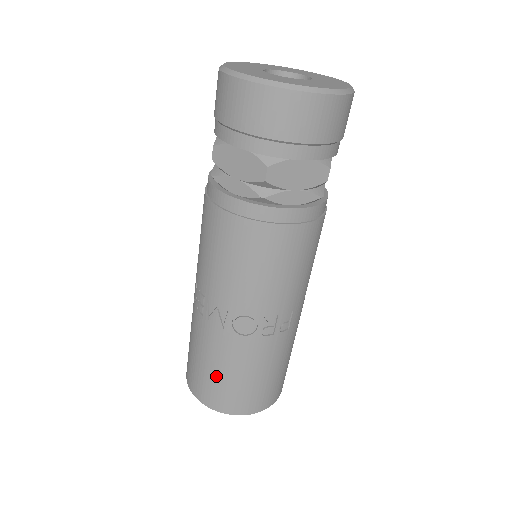
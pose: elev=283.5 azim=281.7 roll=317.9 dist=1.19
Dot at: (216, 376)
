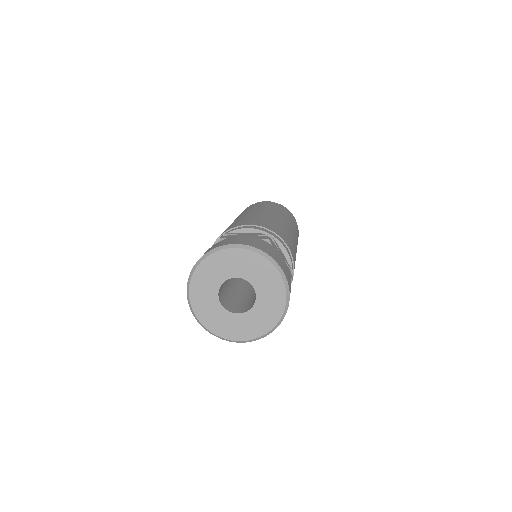
Dot at: occluded
